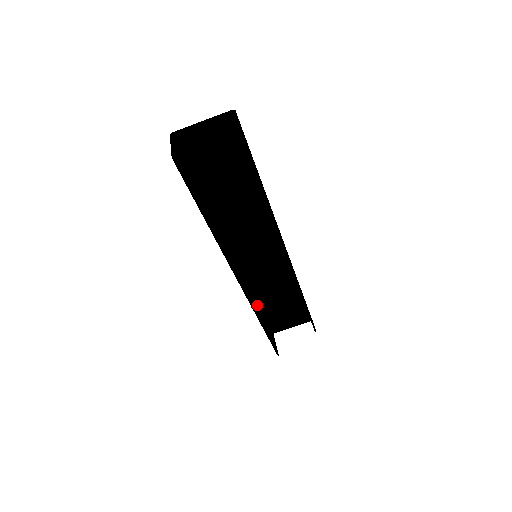
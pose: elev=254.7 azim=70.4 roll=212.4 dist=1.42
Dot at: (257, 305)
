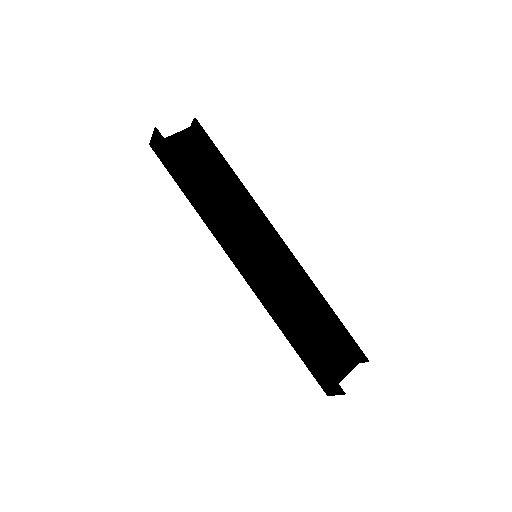
Dot at: (285, 329)
